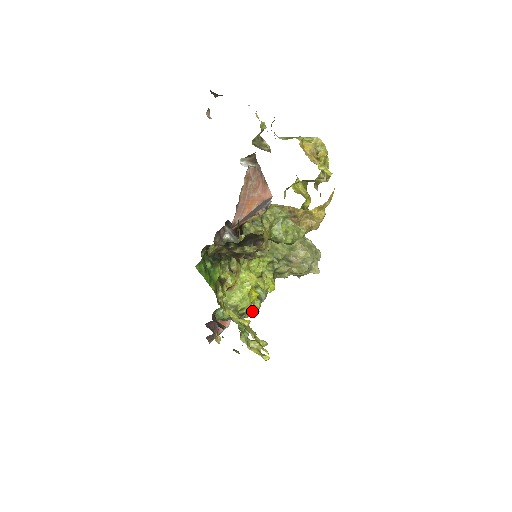
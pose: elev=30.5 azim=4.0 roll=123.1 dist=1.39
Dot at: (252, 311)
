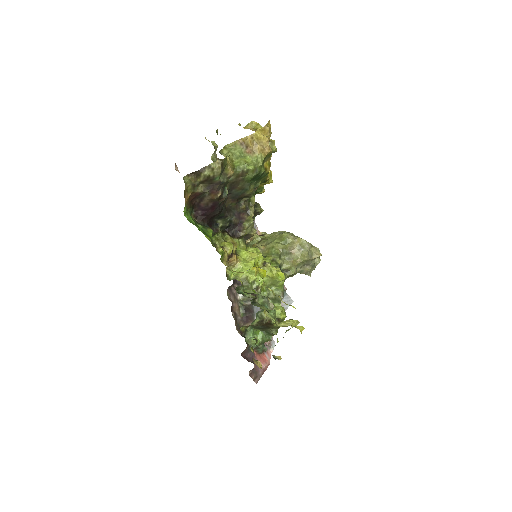
Dot at: (277, 315)
